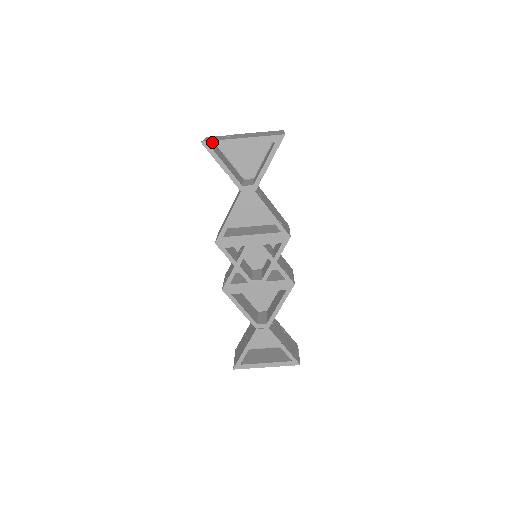
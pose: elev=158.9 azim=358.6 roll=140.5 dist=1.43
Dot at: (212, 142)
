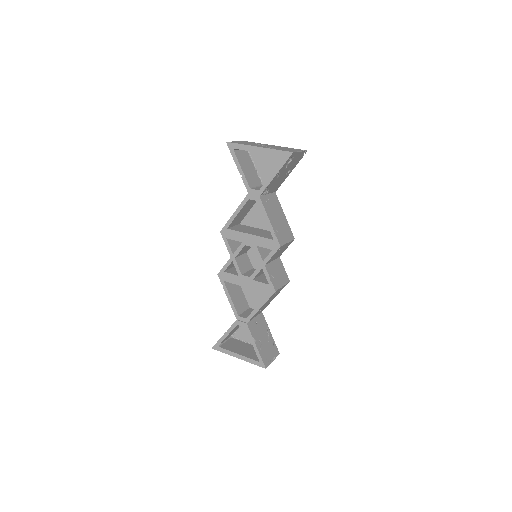
Dot at: (235, 144)
